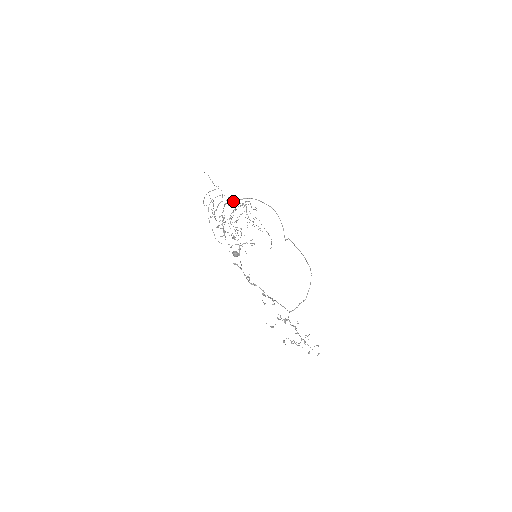
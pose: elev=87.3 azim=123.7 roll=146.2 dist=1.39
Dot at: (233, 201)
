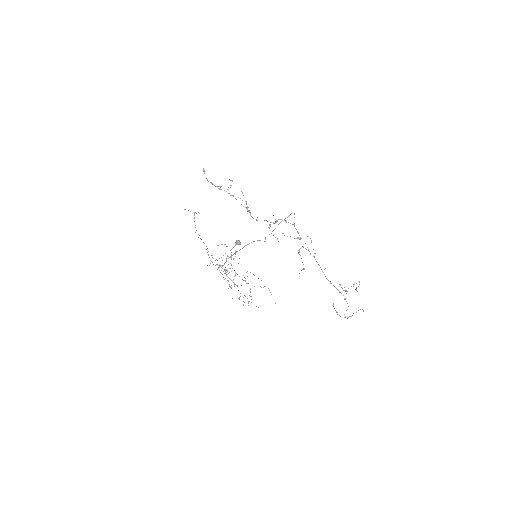
Dot at: occluded
